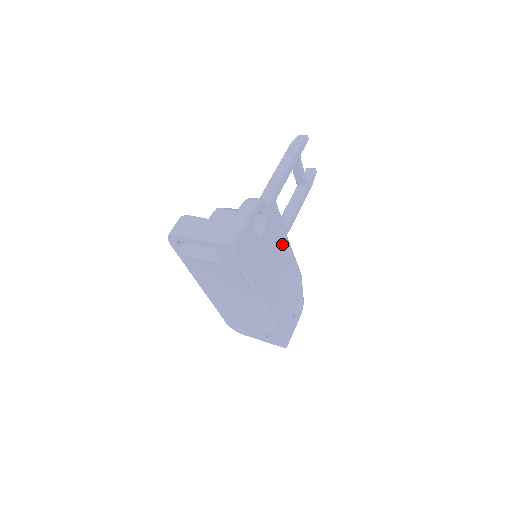
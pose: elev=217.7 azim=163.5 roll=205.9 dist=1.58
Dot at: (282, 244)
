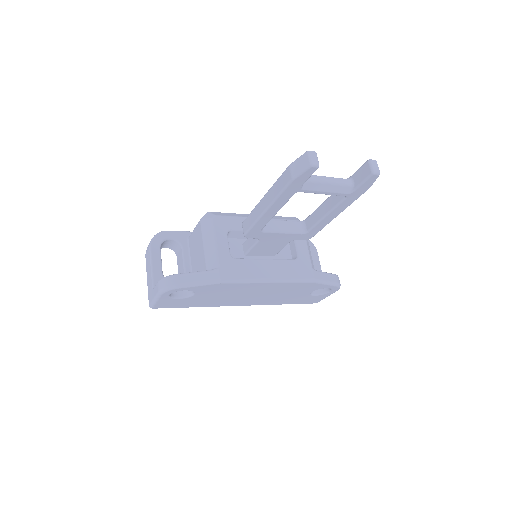
Dot at: (242, 287)
